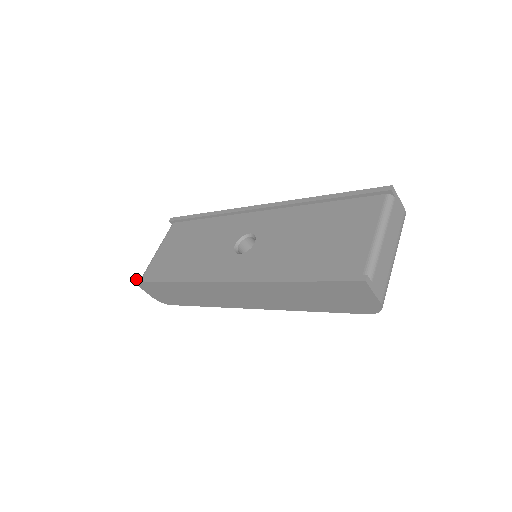
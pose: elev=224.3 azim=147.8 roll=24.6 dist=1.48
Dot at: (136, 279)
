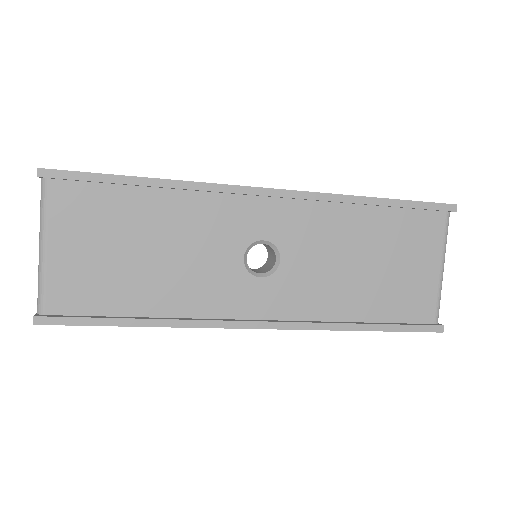
Dot at: (37, 319)
